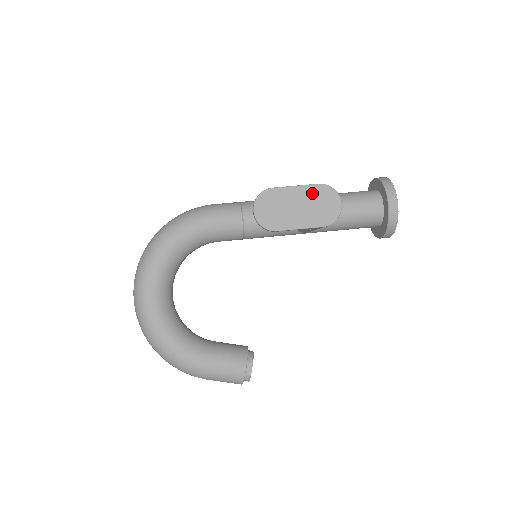
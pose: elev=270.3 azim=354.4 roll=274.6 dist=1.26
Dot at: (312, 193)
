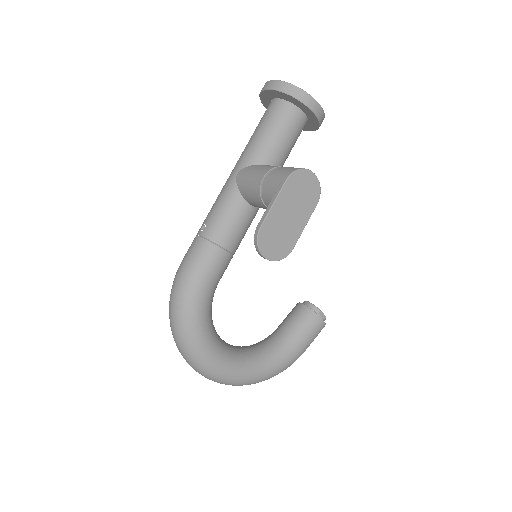
Dot at: (289, 193)
